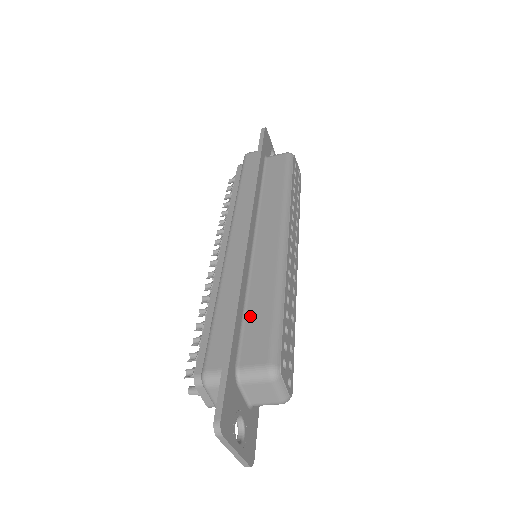
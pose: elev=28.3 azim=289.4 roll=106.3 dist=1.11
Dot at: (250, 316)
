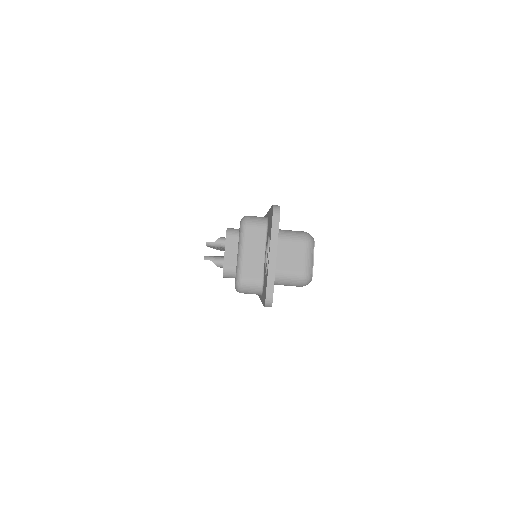
Dot at: occluded
